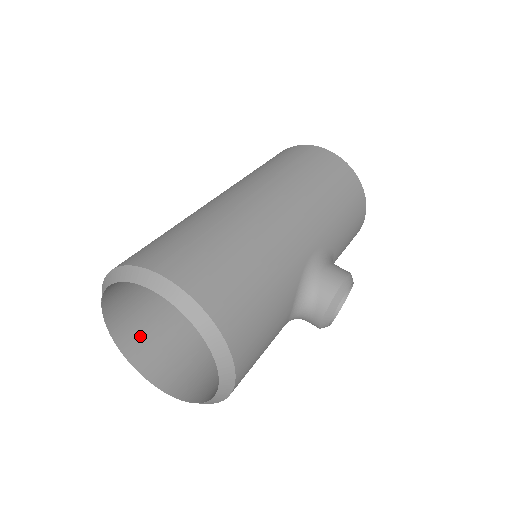
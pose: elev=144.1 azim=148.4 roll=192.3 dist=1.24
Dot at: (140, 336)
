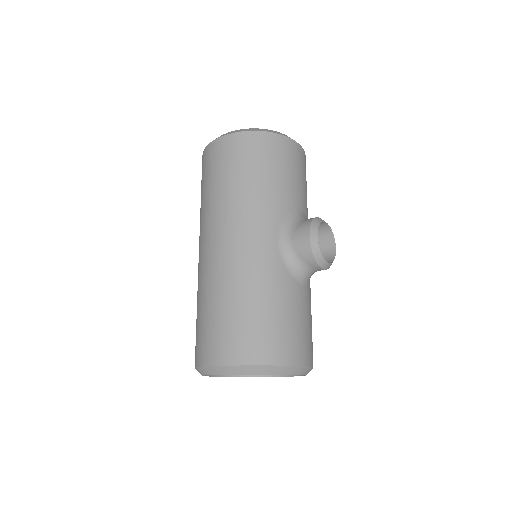
Dot at: occluded
